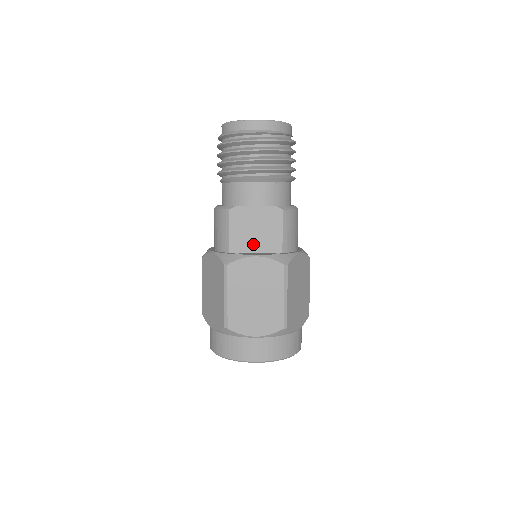
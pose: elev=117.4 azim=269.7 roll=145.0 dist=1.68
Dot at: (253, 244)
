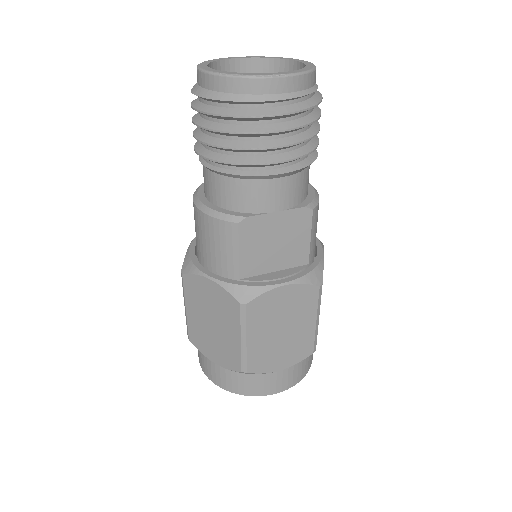
Dot at: (271, 262)
